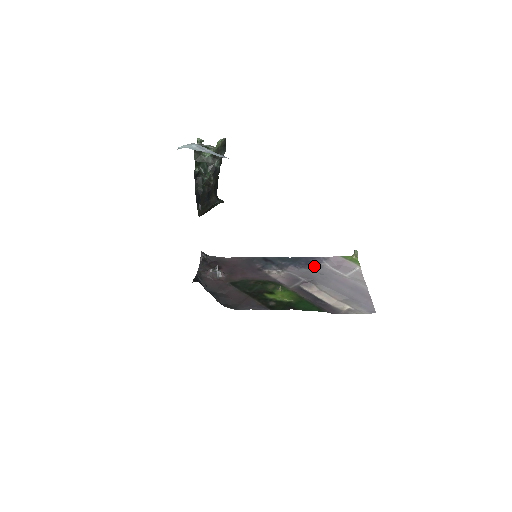
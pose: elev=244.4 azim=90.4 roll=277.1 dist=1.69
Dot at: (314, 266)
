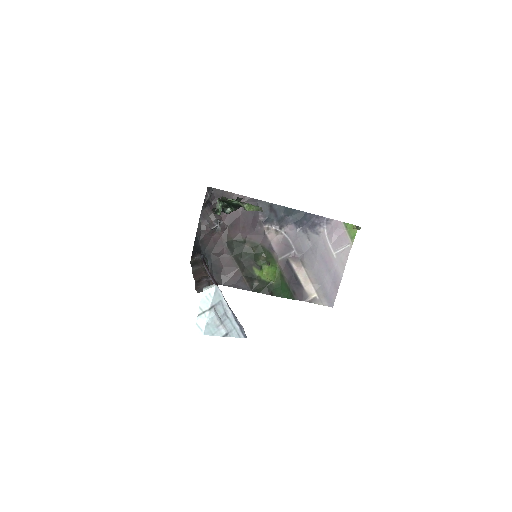
Dot at: (313, 231)
